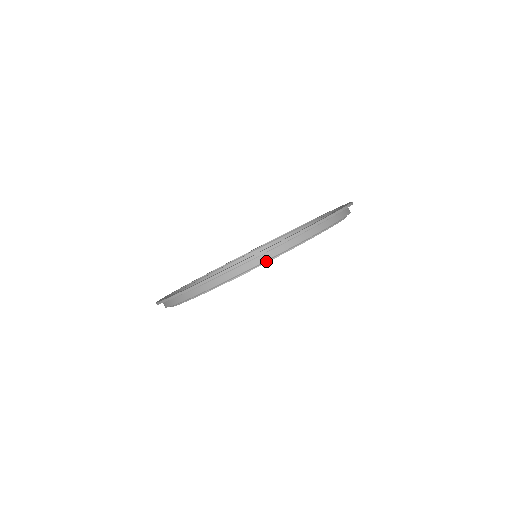
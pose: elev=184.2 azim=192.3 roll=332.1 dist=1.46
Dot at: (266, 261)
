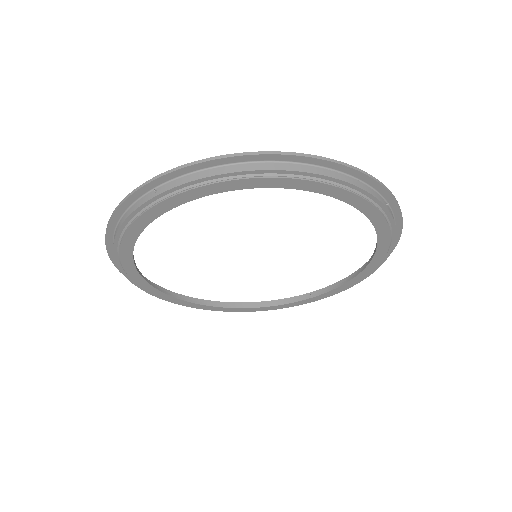
Dot at: (383, 213)
